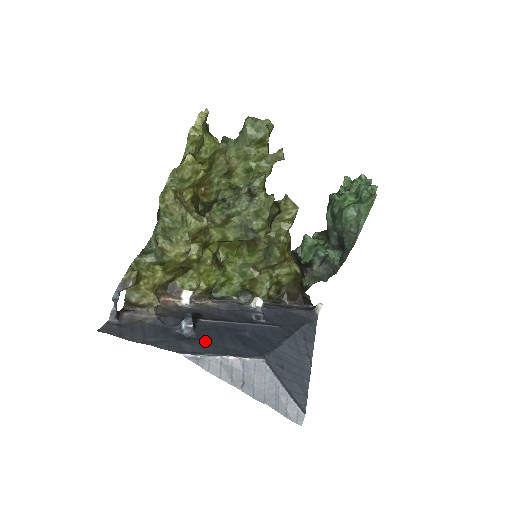
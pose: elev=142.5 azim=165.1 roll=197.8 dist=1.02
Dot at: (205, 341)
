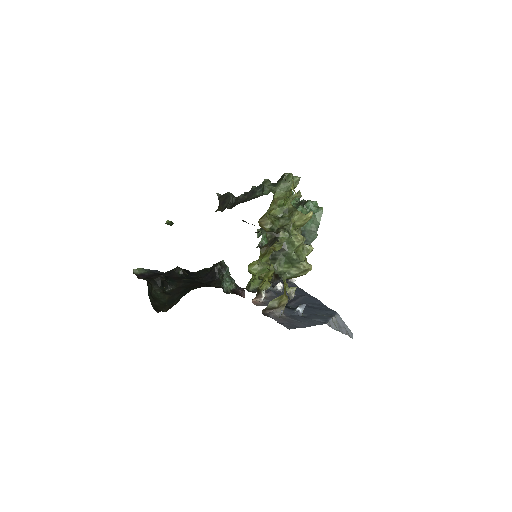
Dot at: (314, 315)
